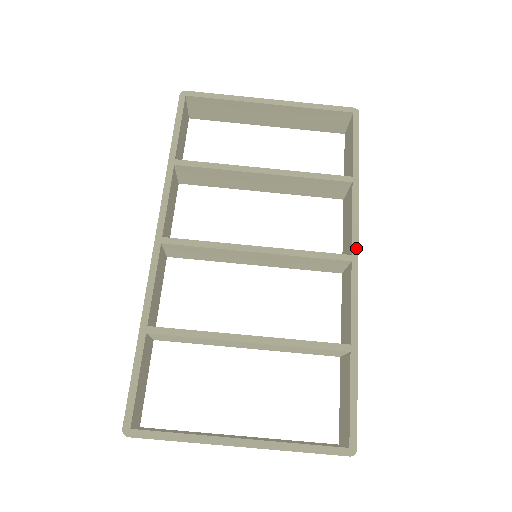
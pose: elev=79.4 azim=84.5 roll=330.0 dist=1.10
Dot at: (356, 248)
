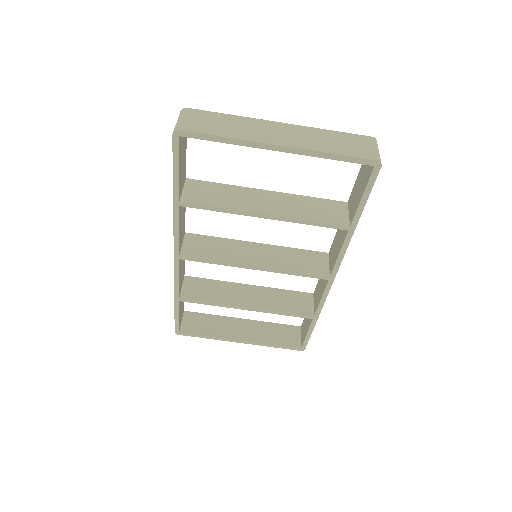
Dot at: (335, 273)
